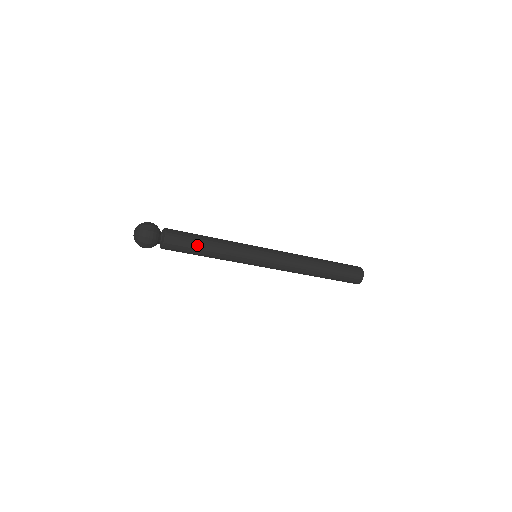
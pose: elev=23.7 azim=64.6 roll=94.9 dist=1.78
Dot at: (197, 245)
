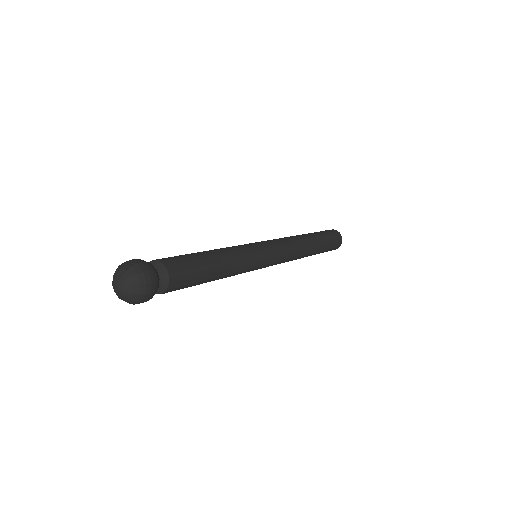
Dot at: (197, 284)
